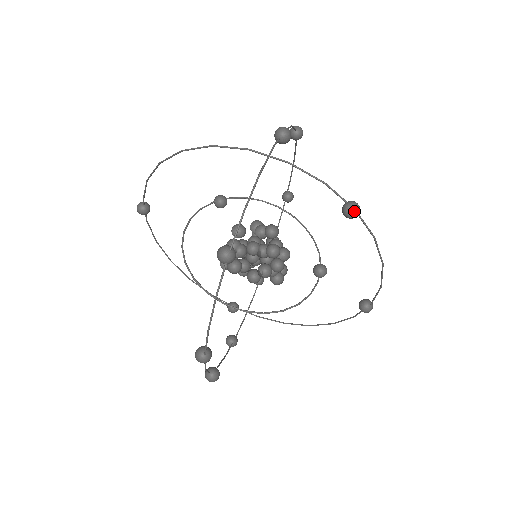
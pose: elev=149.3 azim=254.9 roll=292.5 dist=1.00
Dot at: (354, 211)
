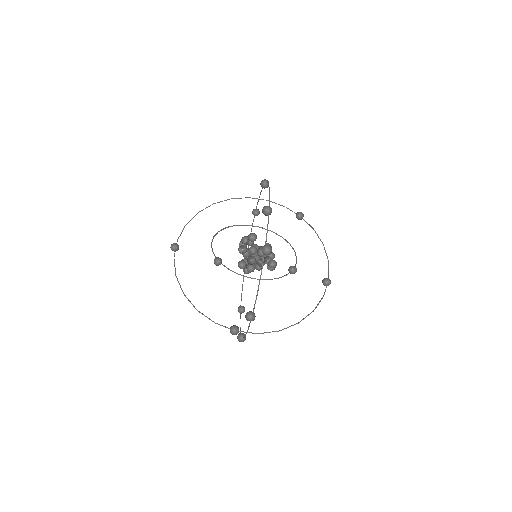
Dot at: occluded
